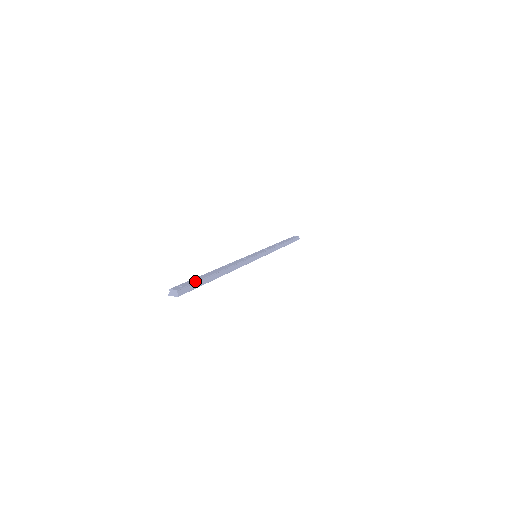
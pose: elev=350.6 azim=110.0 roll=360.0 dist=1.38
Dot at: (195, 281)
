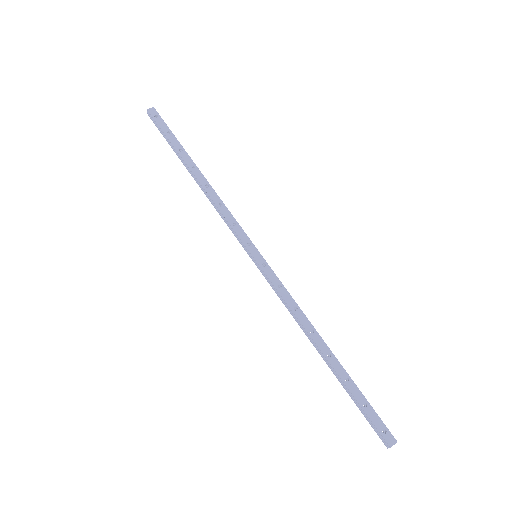
Dot at: (371, 408)
